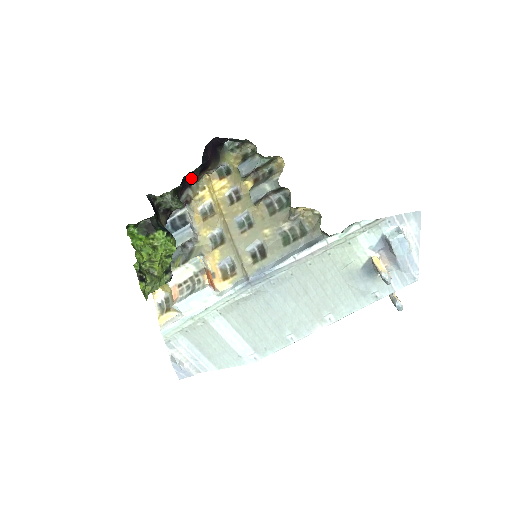
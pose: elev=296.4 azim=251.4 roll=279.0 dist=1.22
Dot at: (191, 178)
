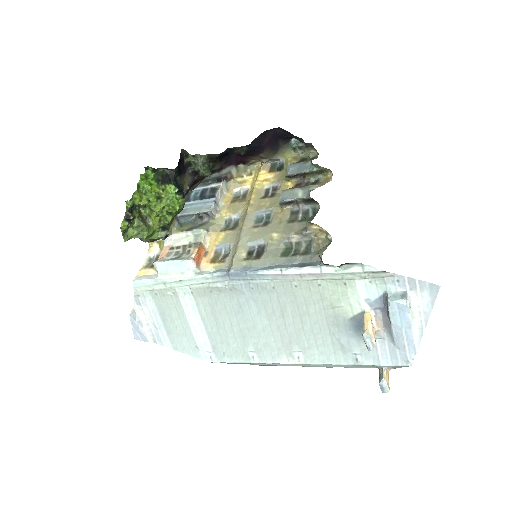
Dot at: (239, 157)
